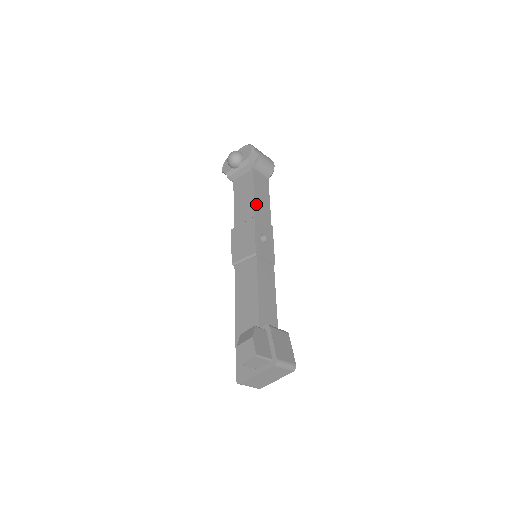
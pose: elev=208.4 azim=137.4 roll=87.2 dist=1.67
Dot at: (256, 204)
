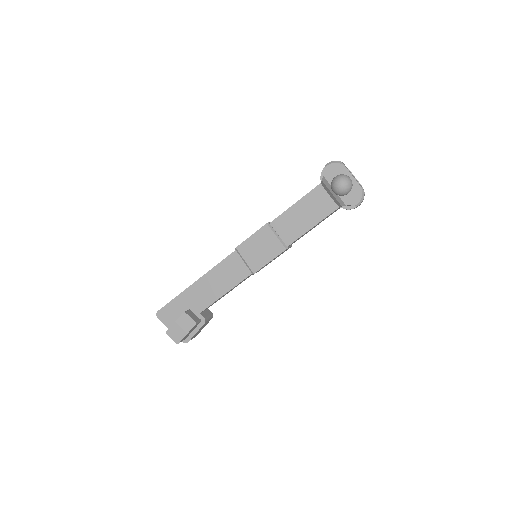
Dot at: (301, 236)
